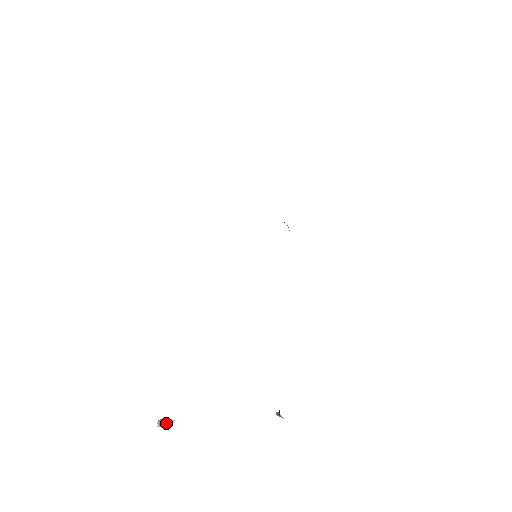
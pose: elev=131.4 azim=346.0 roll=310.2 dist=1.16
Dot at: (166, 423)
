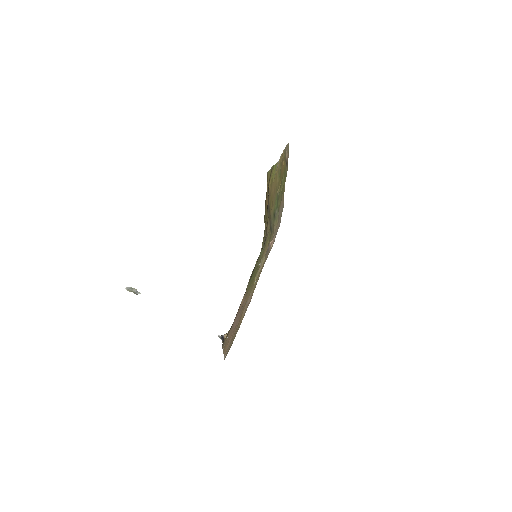
Dot at: (134, 291)
